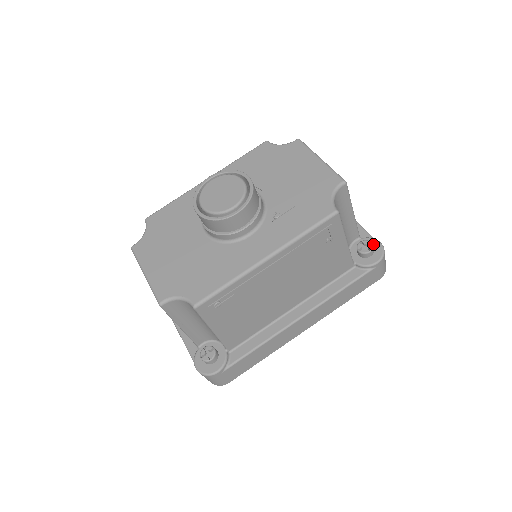
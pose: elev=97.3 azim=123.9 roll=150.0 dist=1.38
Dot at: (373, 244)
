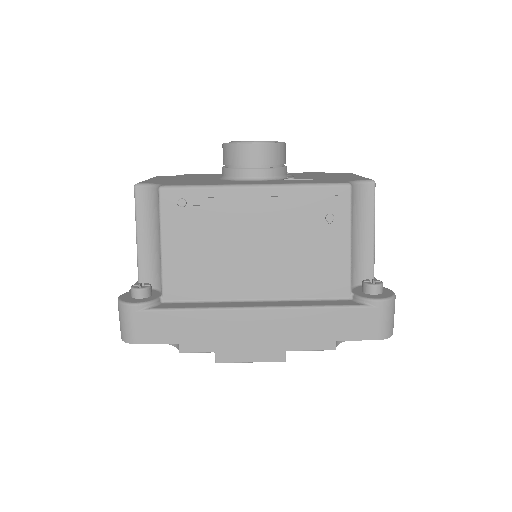
Dot at: (385, 290)
